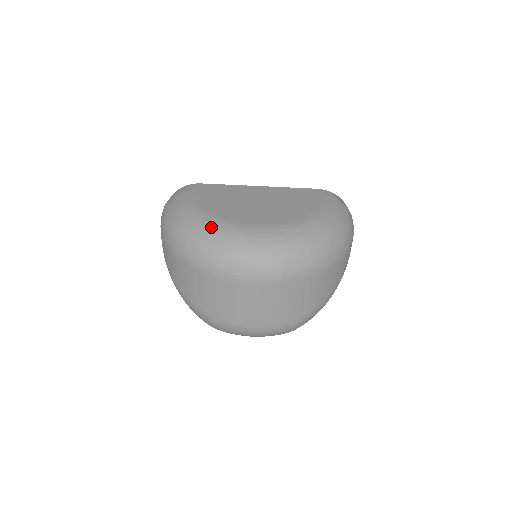
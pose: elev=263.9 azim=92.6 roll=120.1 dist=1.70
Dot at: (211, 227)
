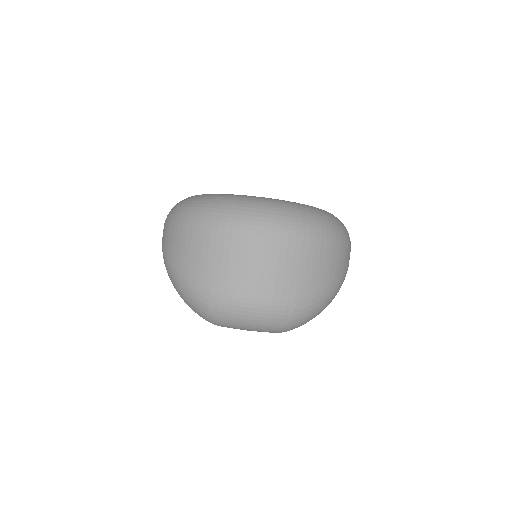
Dot at: (220, 195)
